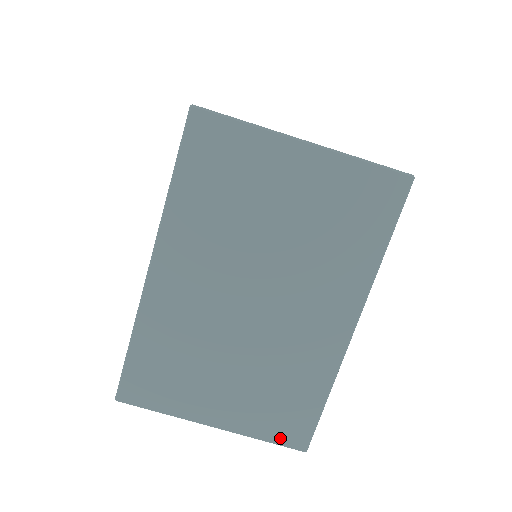
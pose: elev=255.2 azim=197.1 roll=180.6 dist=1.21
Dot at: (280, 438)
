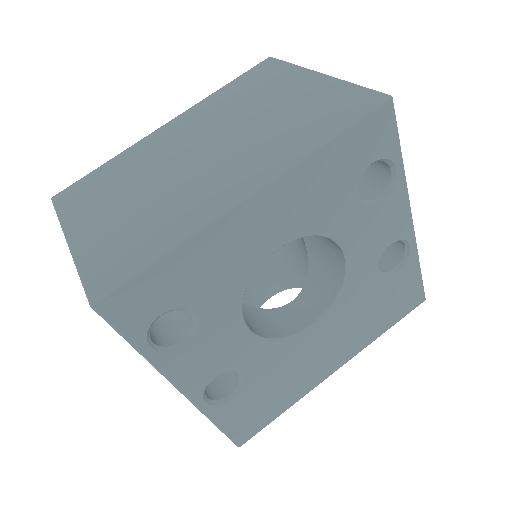
Dot at: (91, 276)
